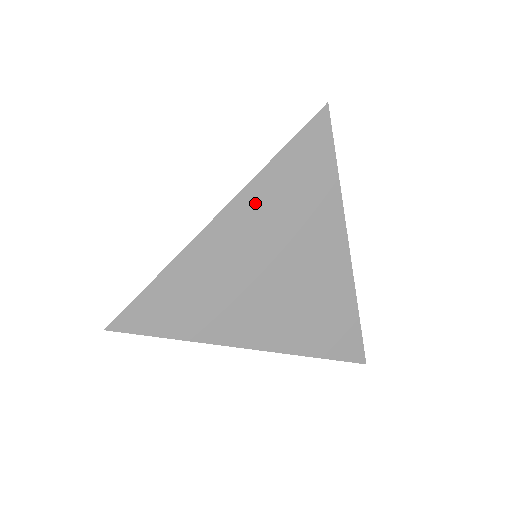
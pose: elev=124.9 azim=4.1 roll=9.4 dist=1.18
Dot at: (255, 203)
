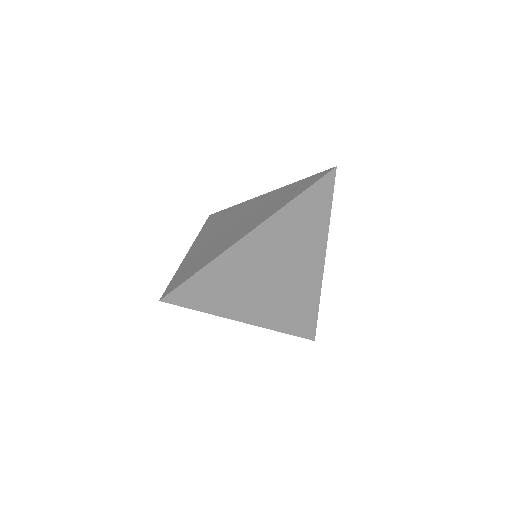
Dot at: (277, 226)
